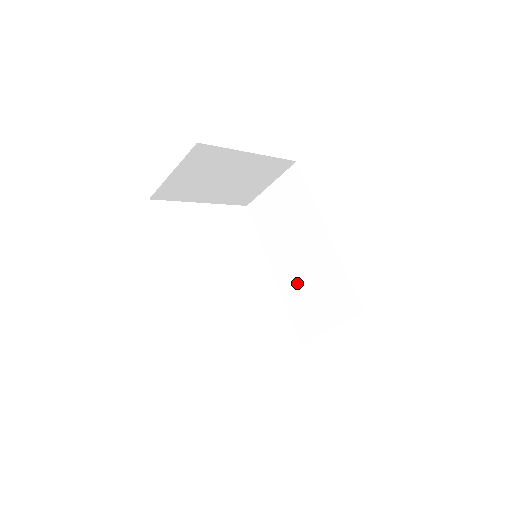
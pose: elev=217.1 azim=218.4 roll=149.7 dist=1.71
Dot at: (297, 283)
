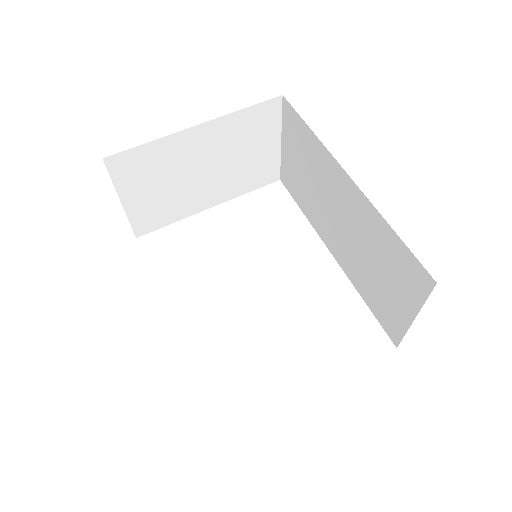
Dot at: (355, 260)
